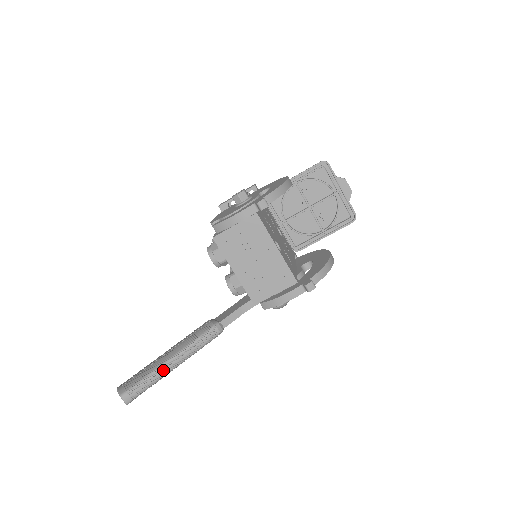
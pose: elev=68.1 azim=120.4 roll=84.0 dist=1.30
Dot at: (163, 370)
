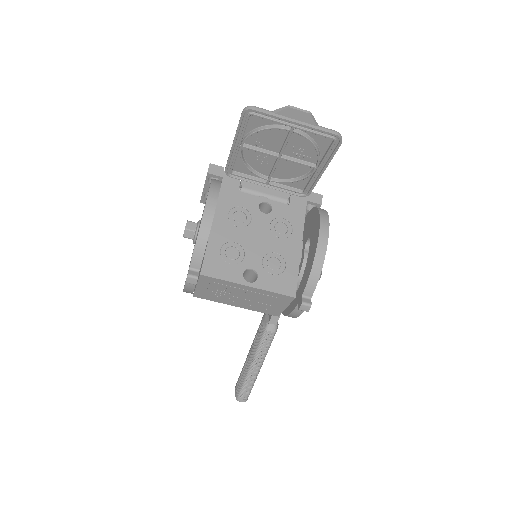
Dot at: (251, 376)
